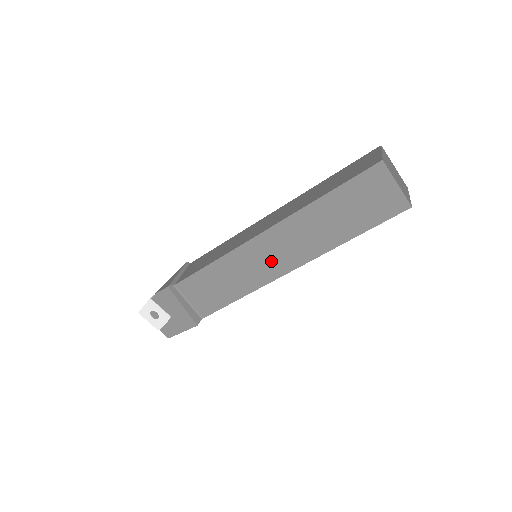
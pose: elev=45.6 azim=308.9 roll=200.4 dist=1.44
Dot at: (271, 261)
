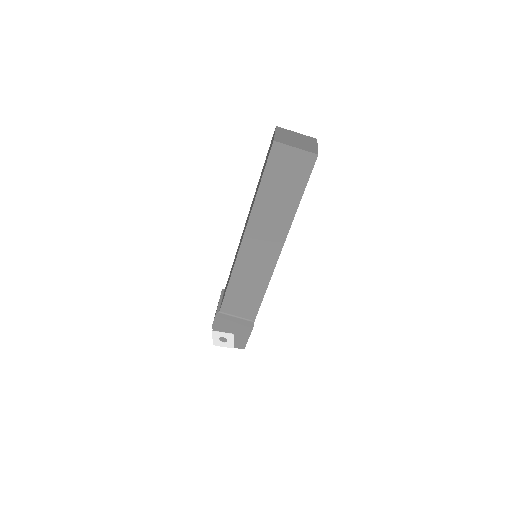
Dot at: (263, 254)
